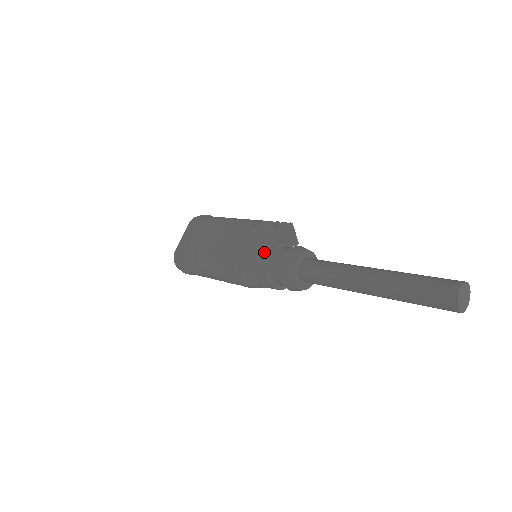
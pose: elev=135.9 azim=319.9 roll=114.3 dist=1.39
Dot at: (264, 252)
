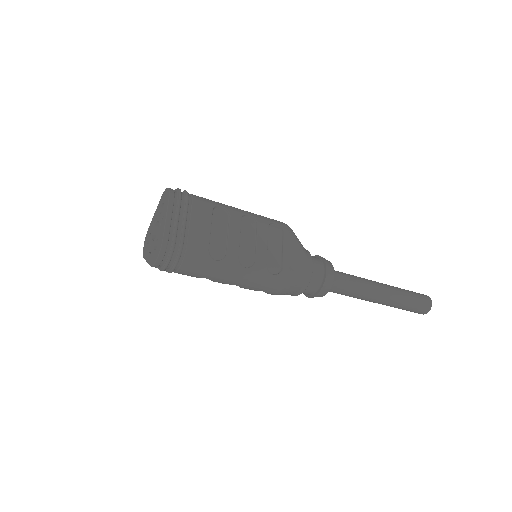
Dot at: (307, 261)
